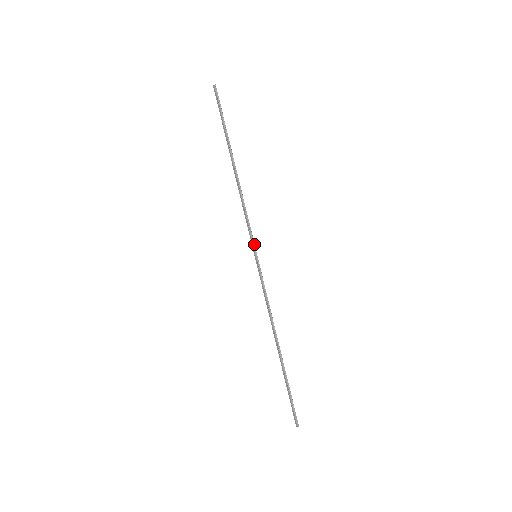
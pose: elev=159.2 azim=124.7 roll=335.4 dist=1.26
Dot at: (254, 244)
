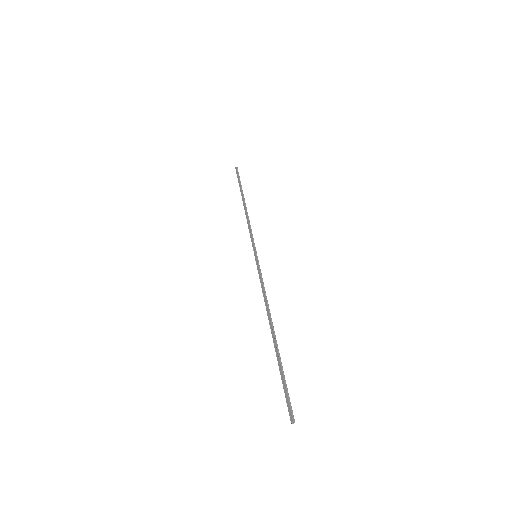
Dot at: (255, 248)
